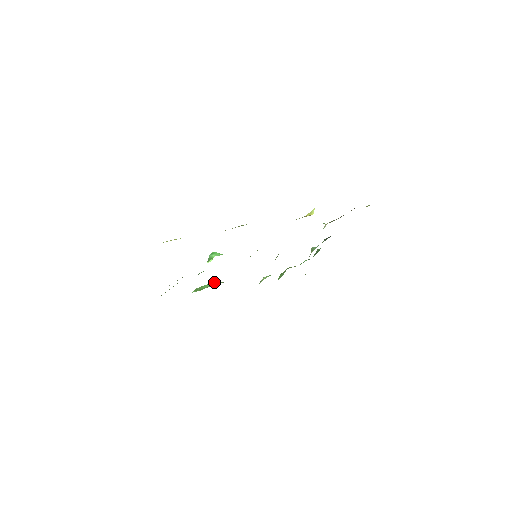
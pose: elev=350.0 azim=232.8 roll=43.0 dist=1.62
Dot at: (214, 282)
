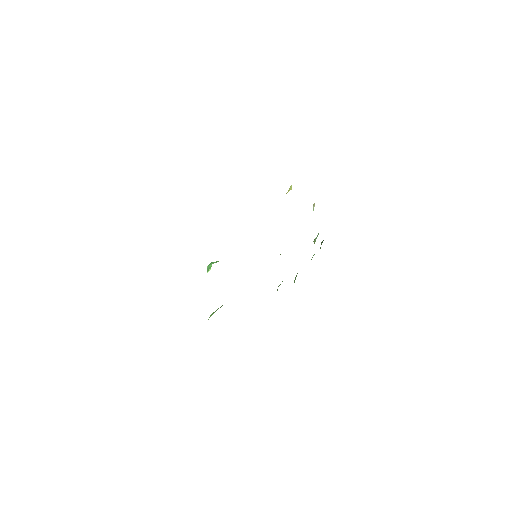
Dot at: occluded
